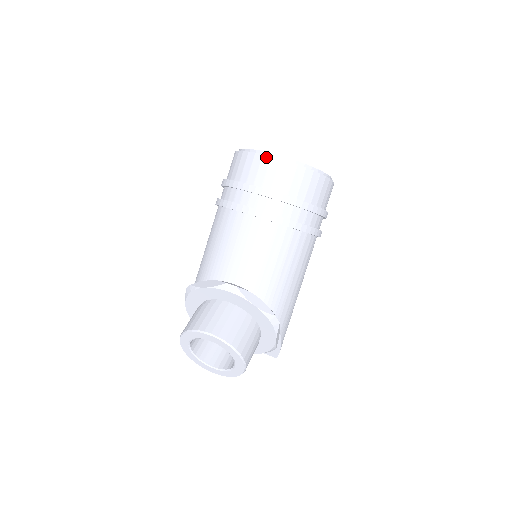
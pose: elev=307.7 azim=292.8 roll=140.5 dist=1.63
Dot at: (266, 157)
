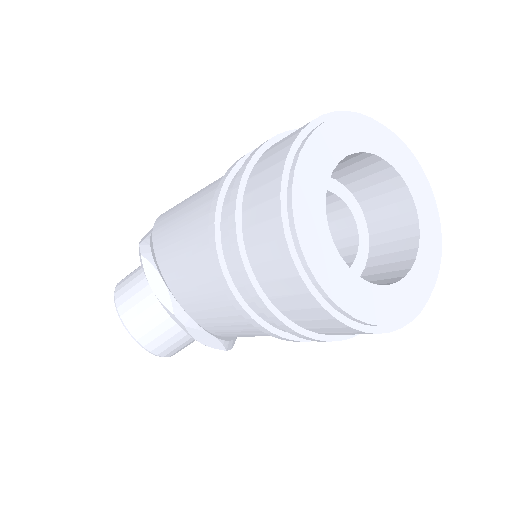
Dot at: (302, 284)
